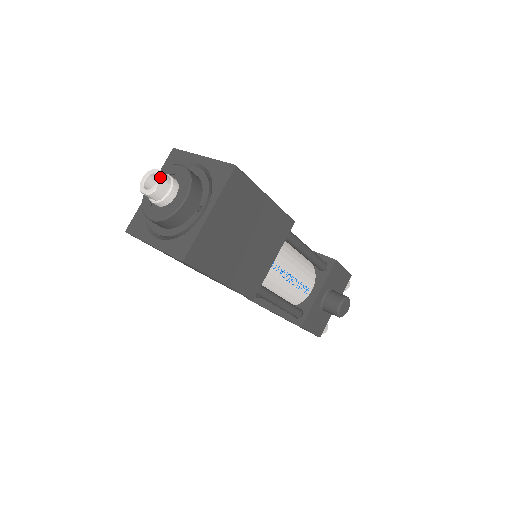
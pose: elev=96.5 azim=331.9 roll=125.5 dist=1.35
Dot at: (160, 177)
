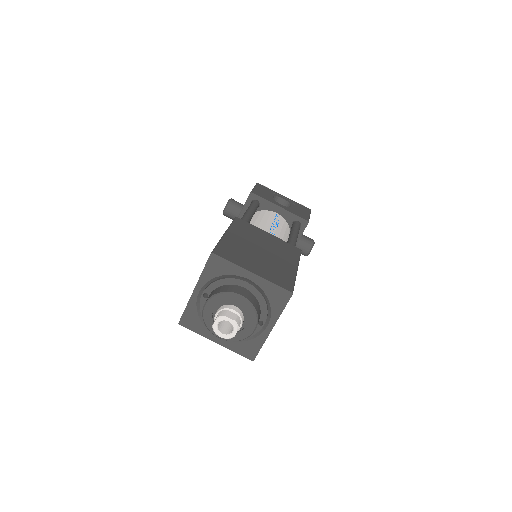
Dot at: (237, 328)
